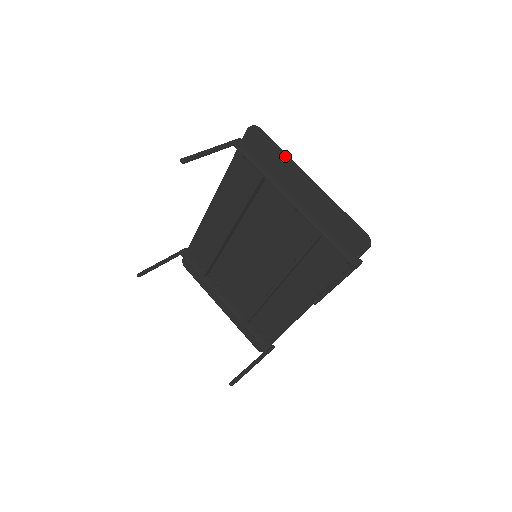
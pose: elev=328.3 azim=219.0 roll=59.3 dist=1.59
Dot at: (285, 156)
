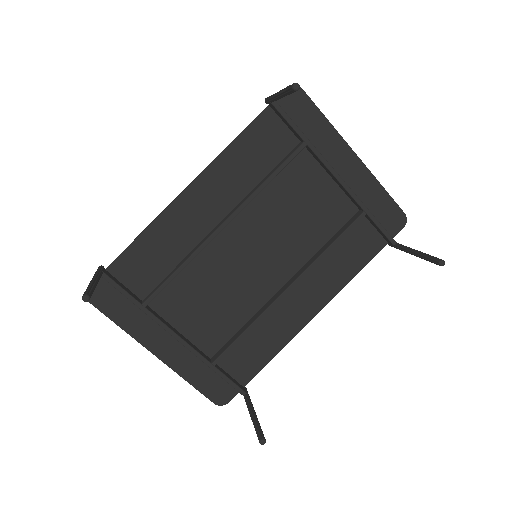
Dot at: (331, 125)
